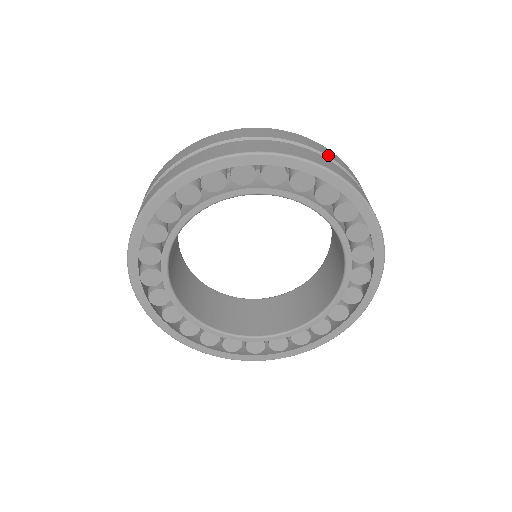
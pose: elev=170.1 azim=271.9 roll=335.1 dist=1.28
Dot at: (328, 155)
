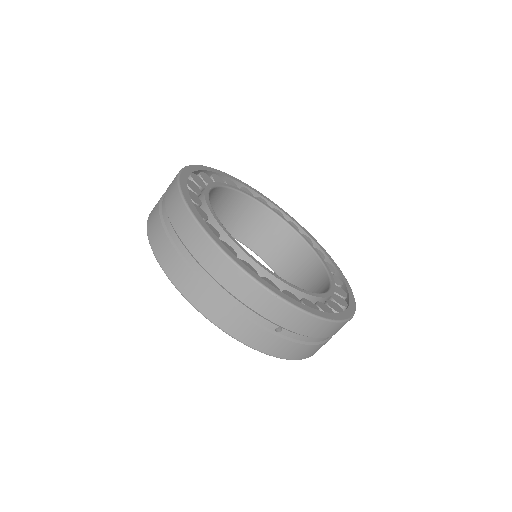
Dot at: occluded
